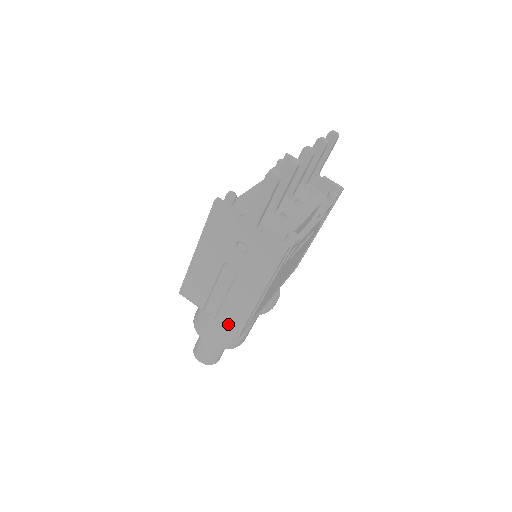
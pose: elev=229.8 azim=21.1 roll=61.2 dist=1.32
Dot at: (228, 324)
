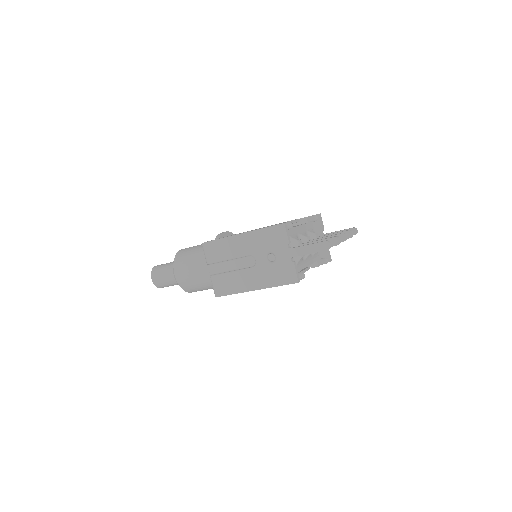
Dot at: (217, 286)
